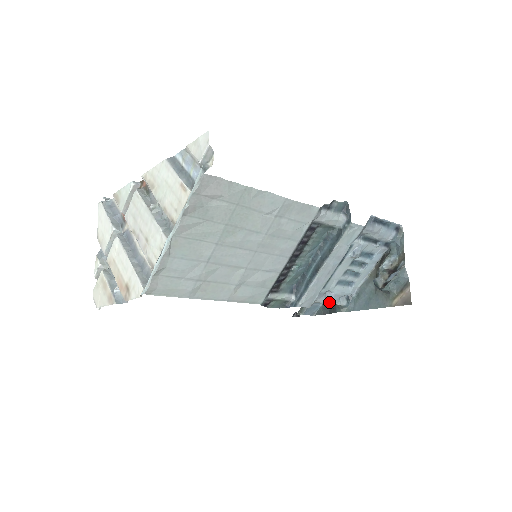
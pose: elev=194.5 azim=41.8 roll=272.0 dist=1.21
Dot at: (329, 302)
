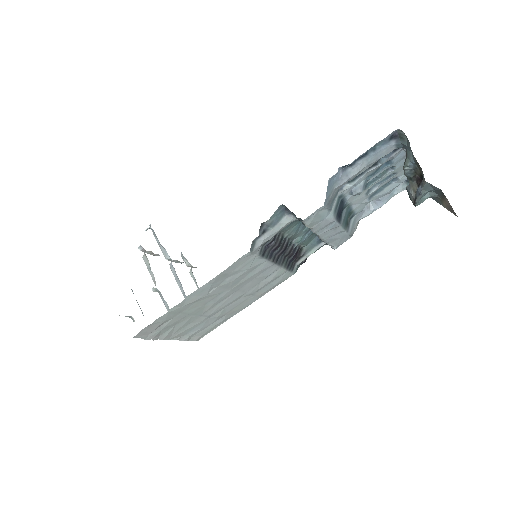
Dot at: (378, 208)
